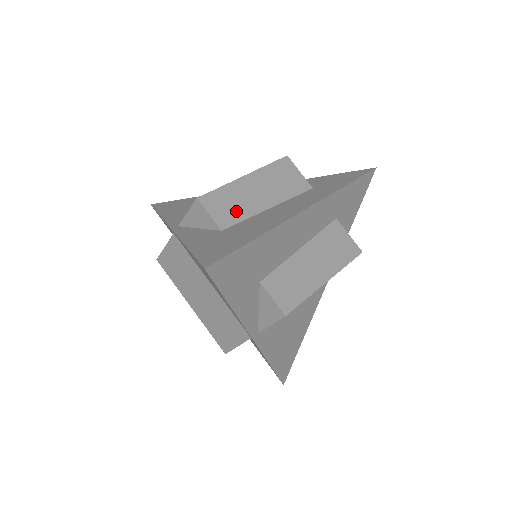
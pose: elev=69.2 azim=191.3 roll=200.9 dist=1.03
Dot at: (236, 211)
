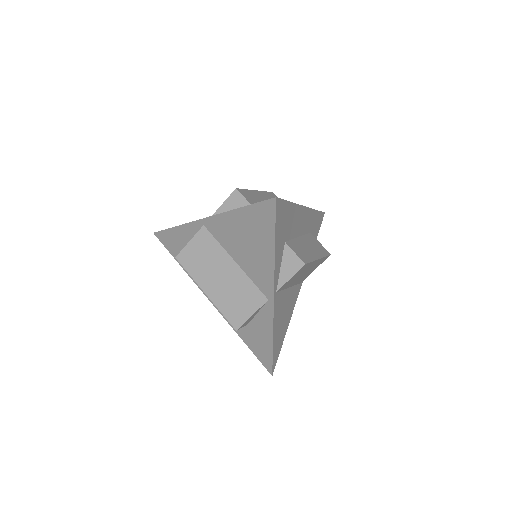
Dot at: occluded
